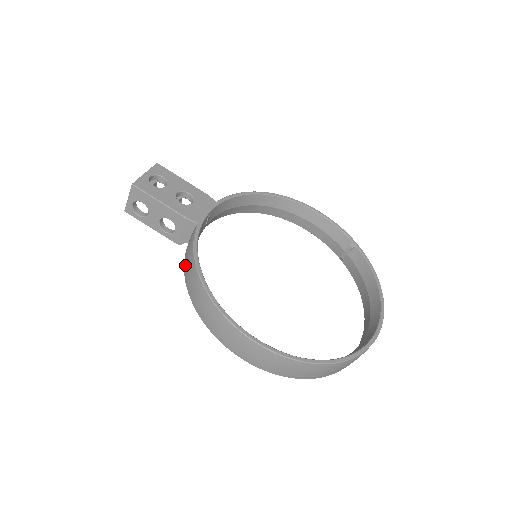
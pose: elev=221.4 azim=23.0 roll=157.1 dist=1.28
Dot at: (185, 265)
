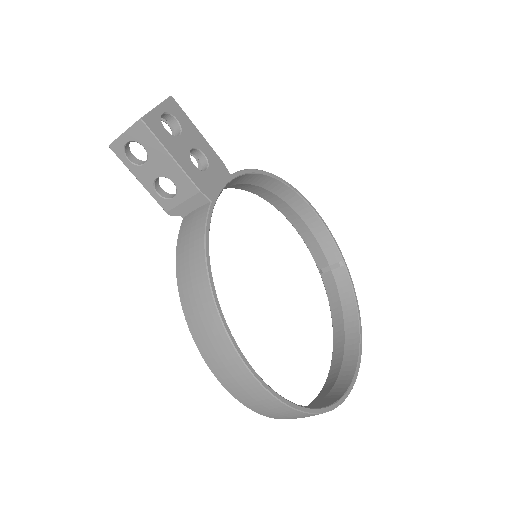
Dot at: (181, 251)
